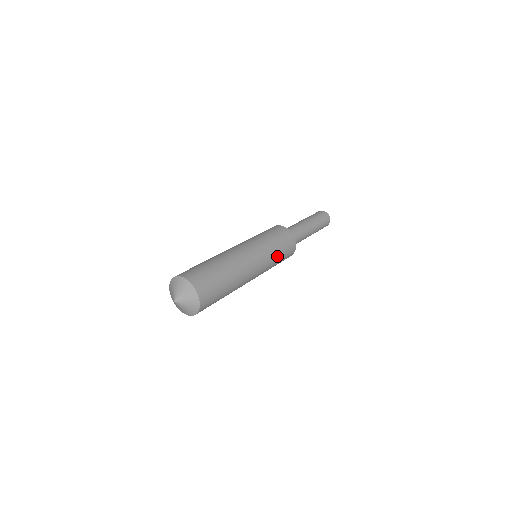
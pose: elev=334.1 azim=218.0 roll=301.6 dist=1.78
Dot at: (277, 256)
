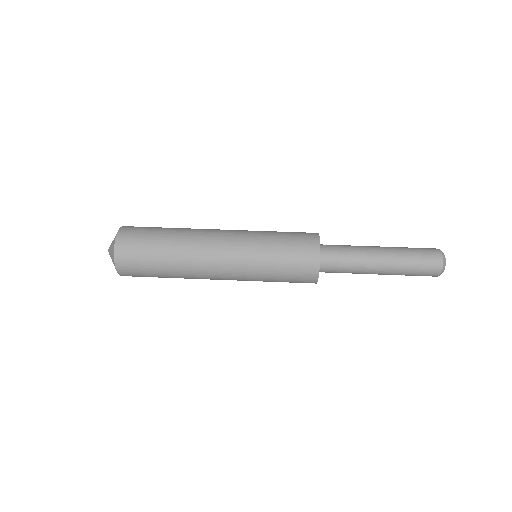
Dot at: (271, 253)
